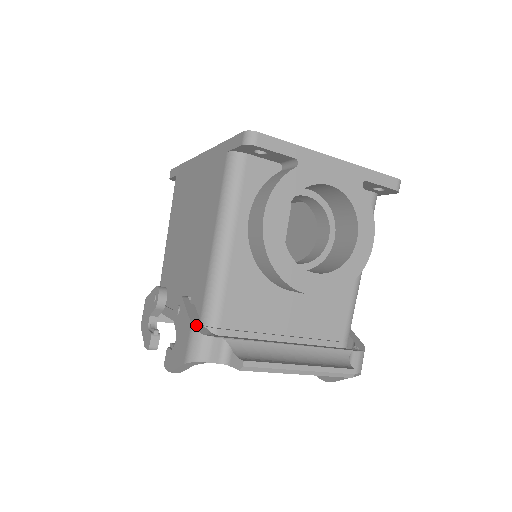
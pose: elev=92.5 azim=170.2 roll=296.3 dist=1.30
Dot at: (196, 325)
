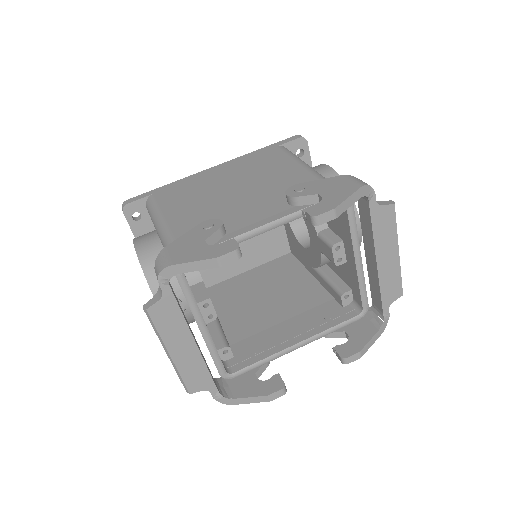
Dot at: occluded
